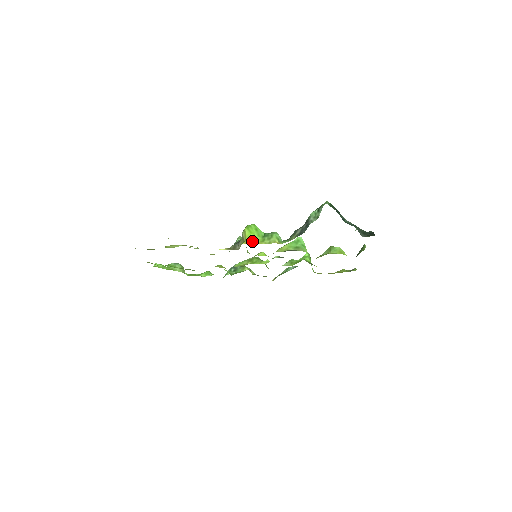
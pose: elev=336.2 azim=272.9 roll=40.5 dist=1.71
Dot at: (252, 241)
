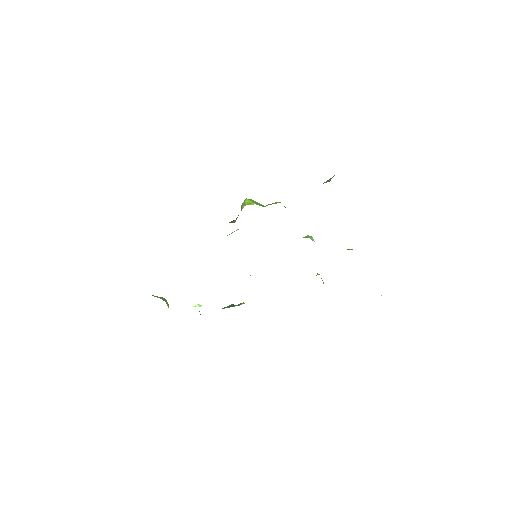
Dot at: (251, 204)
